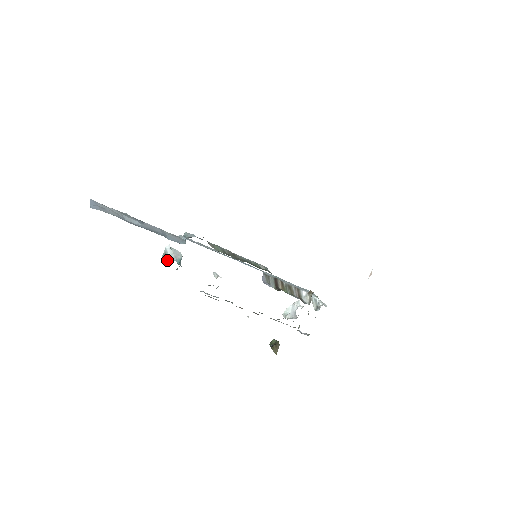
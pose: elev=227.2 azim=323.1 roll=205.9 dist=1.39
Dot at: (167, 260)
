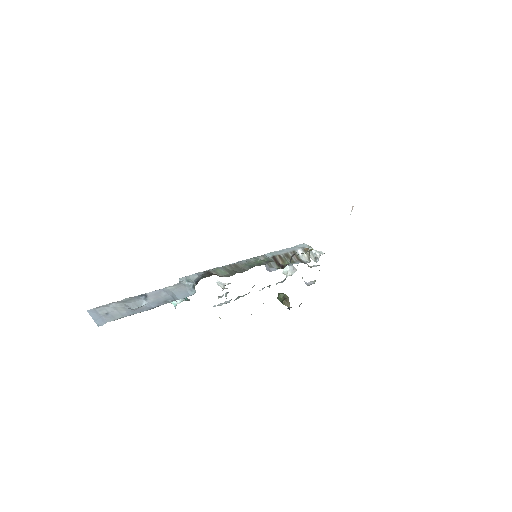
Dot at: (175, 303)
